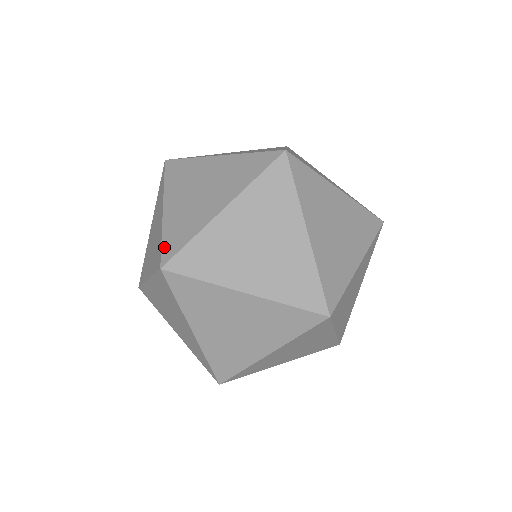
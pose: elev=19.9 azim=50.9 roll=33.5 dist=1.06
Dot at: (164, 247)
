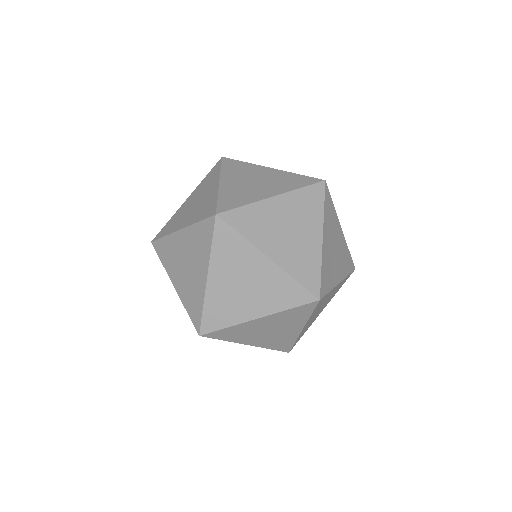
Dot at: (204, 319)
